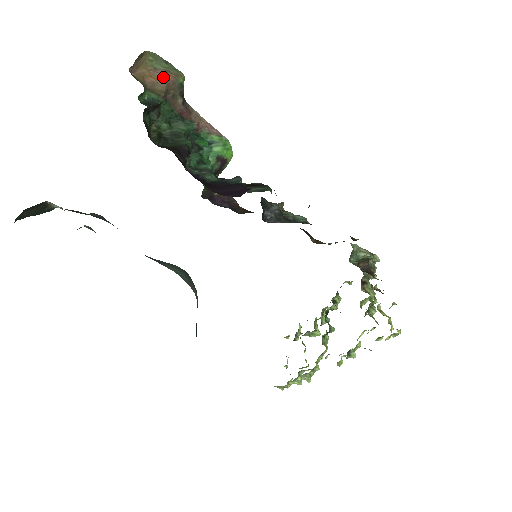
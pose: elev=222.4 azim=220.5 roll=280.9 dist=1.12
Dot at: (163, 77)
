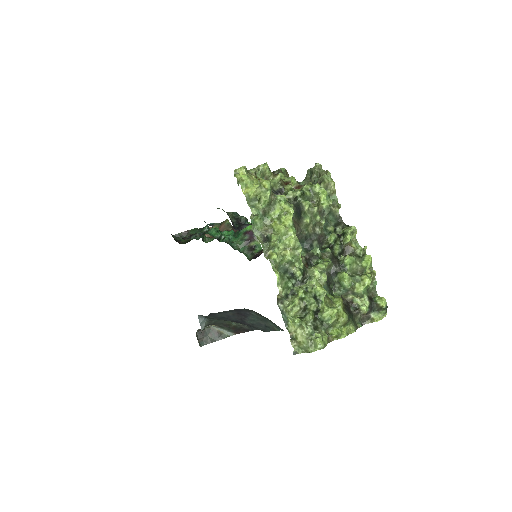
Dot at: (220, 228)
